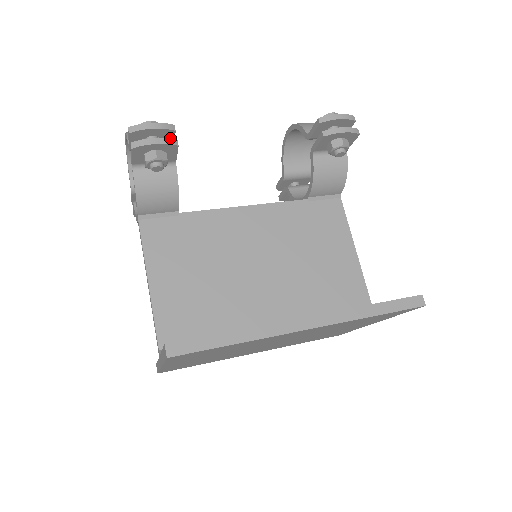
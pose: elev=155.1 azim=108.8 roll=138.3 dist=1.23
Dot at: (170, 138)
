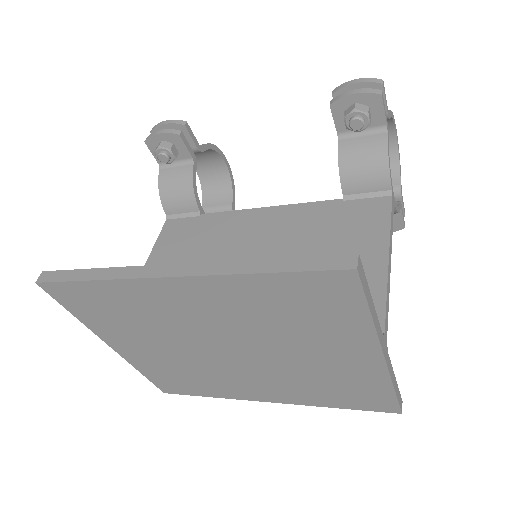
Dot at: (174, 129)
